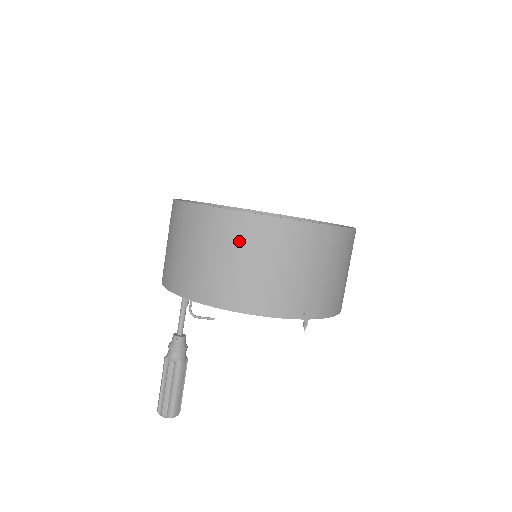
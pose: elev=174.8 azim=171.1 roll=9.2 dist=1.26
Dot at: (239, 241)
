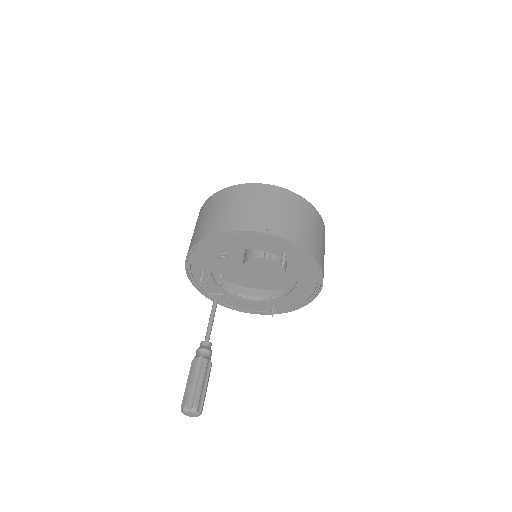
Dot at: (222, 201)
